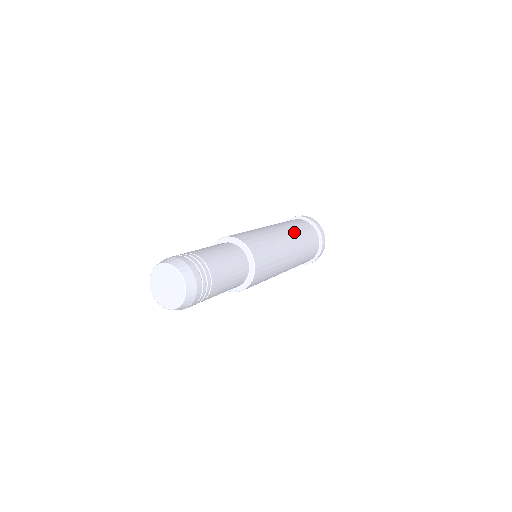
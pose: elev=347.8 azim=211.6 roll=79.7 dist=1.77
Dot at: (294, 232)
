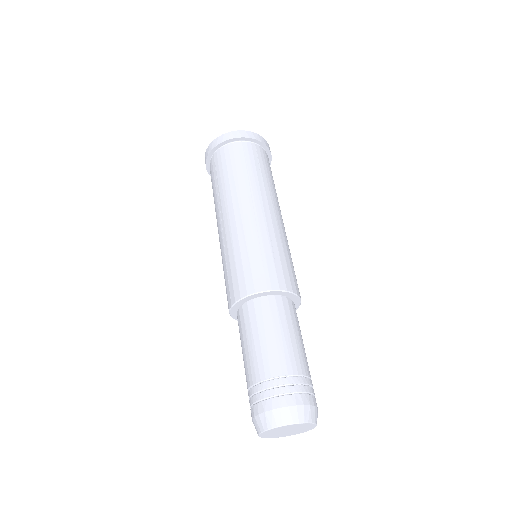
Dot at: (265, 188)
